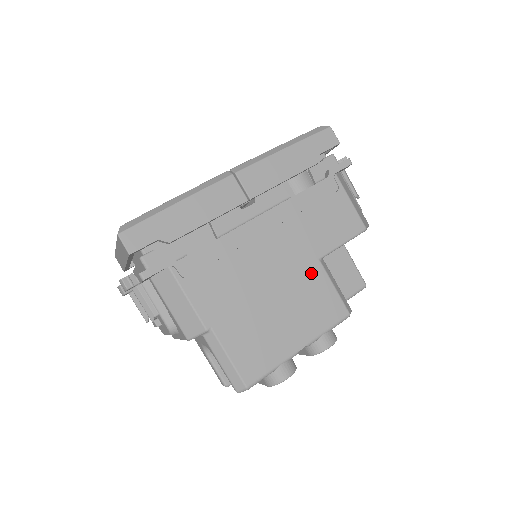
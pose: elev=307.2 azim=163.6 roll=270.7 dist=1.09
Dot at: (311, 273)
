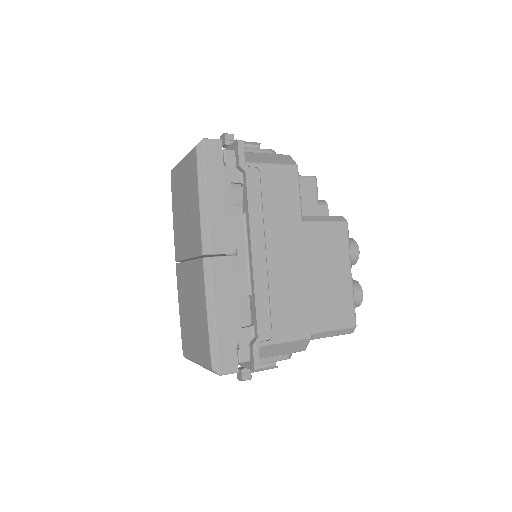
Dot at: (309, 235)
